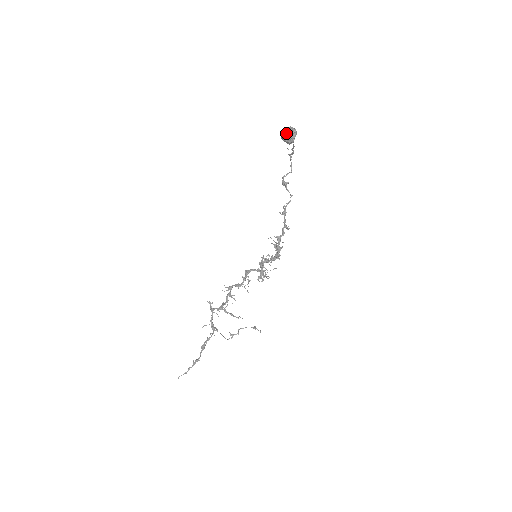
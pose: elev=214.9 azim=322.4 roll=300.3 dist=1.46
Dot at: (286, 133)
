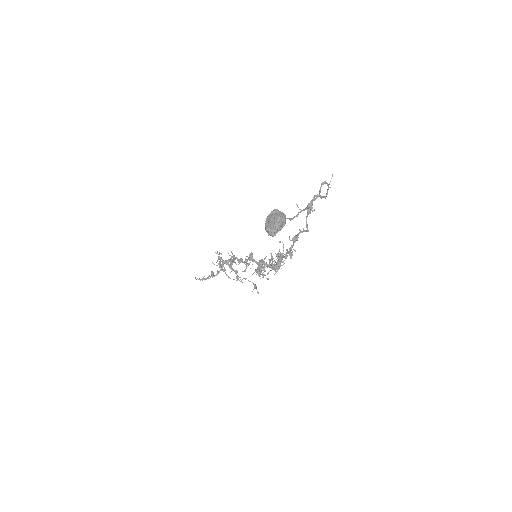
Dot at: (268, 222)
